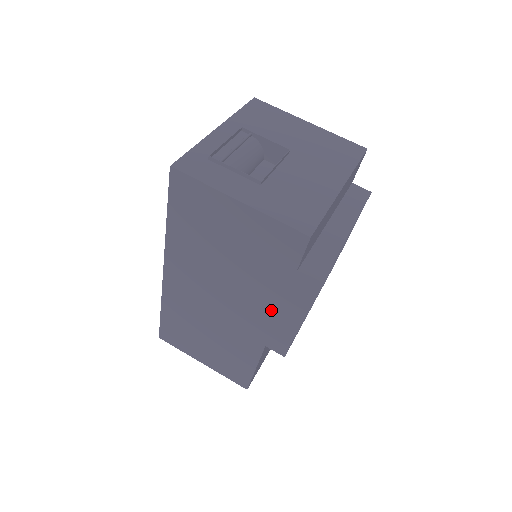
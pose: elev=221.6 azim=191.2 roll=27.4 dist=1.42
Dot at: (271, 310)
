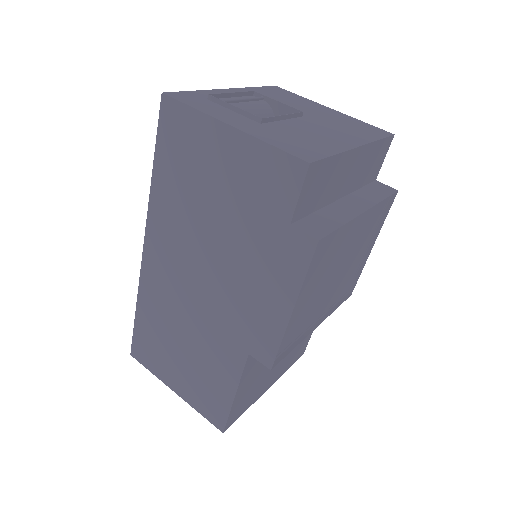
Dot at: (258, 291)
